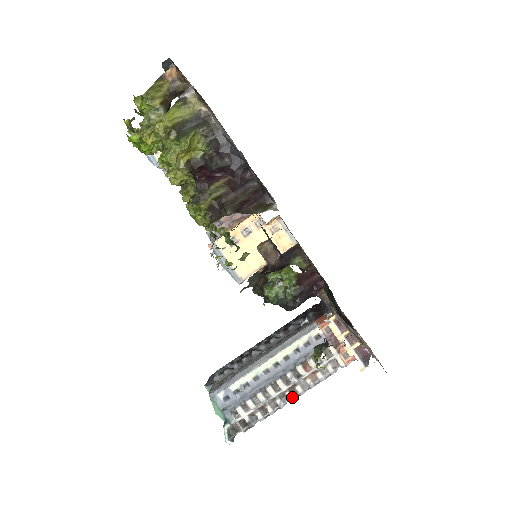
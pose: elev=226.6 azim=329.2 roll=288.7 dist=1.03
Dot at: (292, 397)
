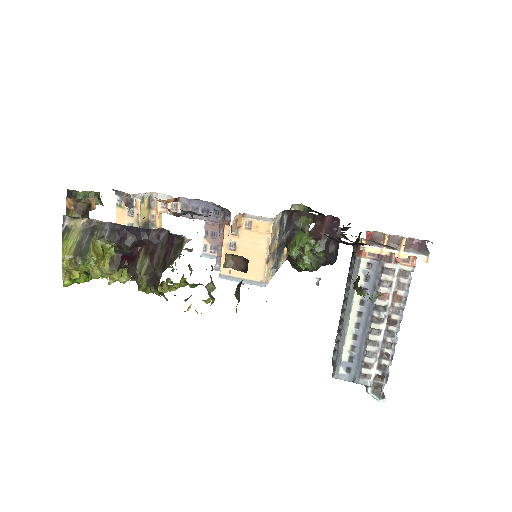
Dot at: (396, 328)
